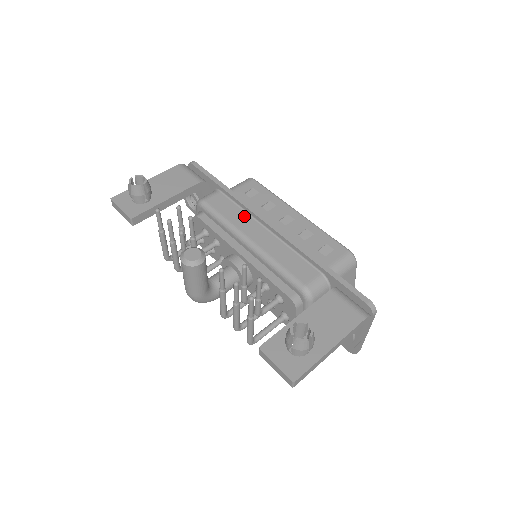
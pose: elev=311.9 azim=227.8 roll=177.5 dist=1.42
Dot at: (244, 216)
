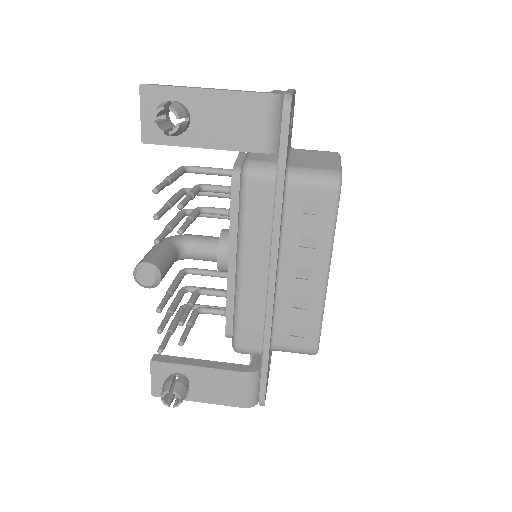
Dot at: (264, 238)
